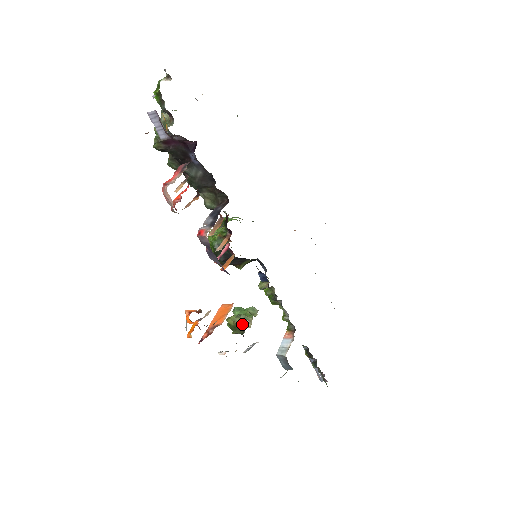
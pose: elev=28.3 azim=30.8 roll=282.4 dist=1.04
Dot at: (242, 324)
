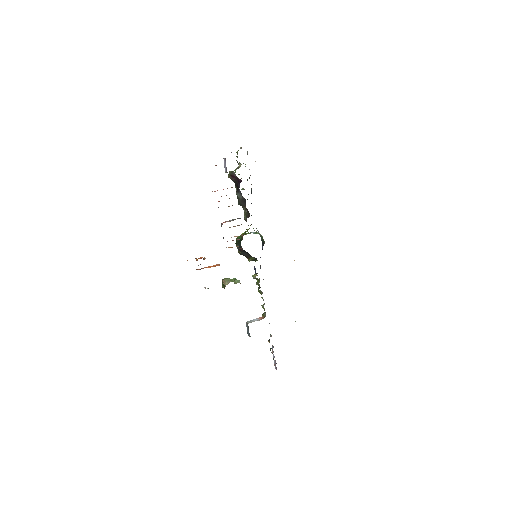
Dot at: (225, 282)
